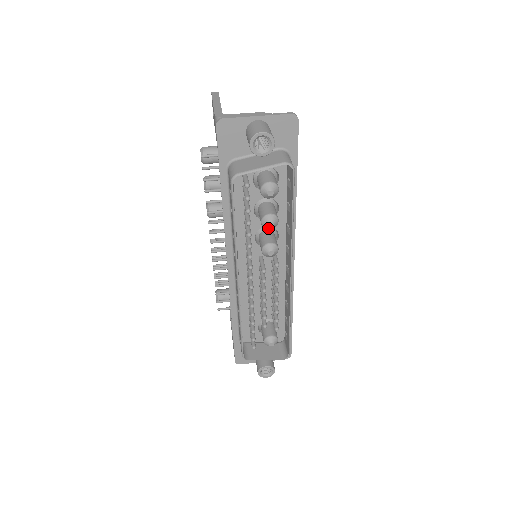
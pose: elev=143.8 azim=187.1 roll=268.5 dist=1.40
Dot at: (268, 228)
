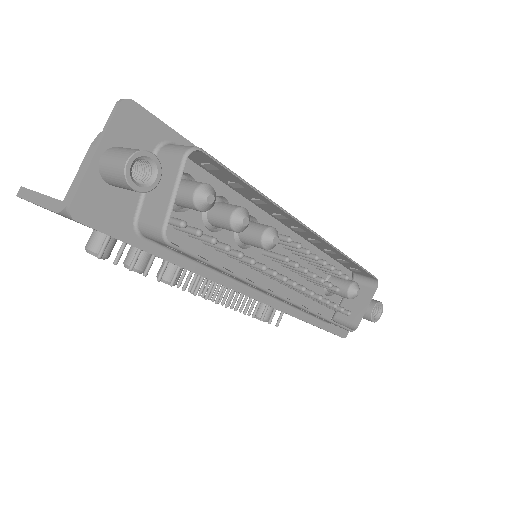
Dot at: (246, 227)
